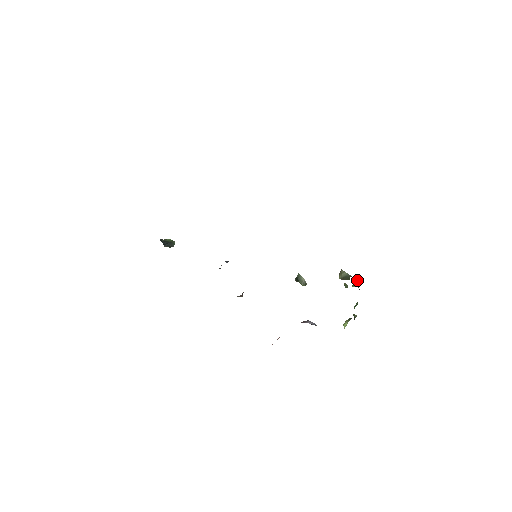
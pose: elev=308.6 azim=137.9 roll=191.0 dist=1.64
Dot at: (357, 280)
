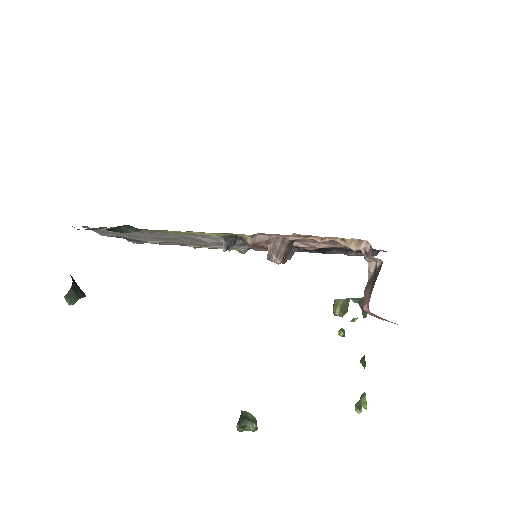
Dot at: (360, 298)
